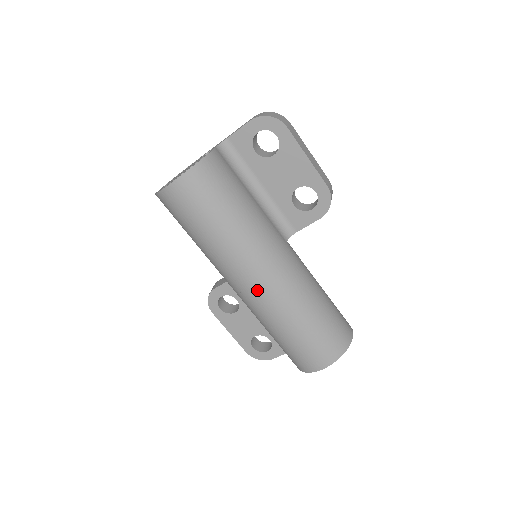
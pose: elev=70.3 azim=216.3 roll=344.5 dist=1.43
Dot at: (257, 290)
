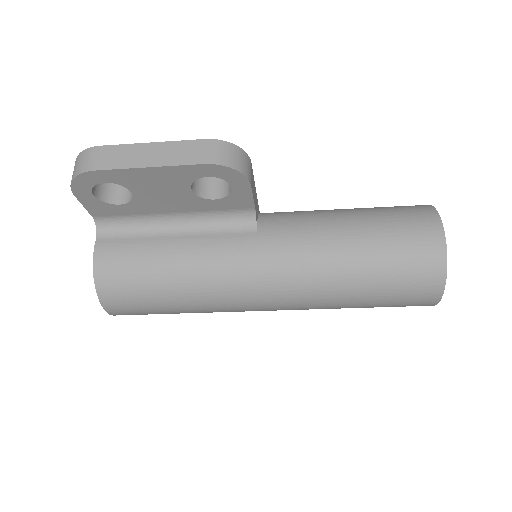
Dot at: (279, 308)
